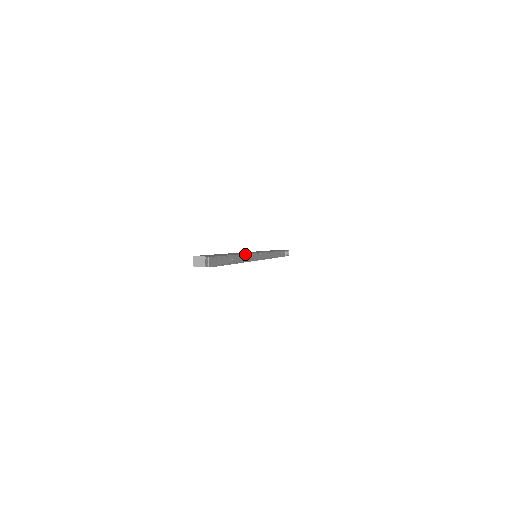
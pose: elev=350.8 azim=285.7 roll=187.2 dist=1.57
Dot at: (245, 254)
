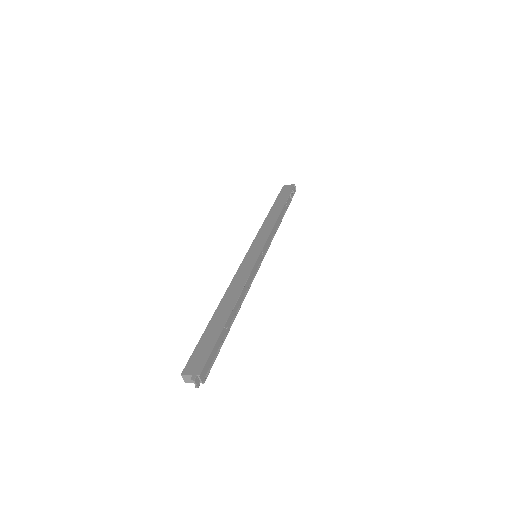
Dot at: (241, 290)
